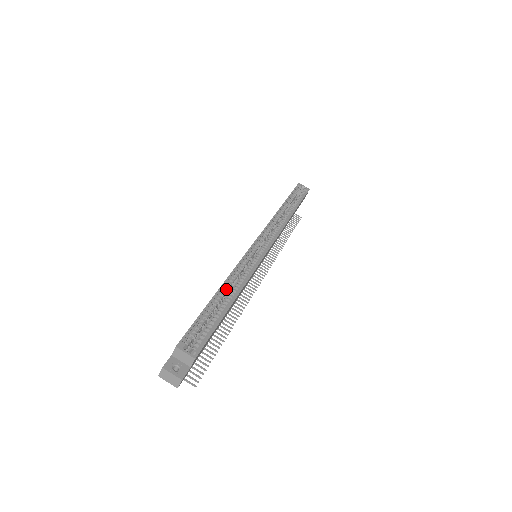
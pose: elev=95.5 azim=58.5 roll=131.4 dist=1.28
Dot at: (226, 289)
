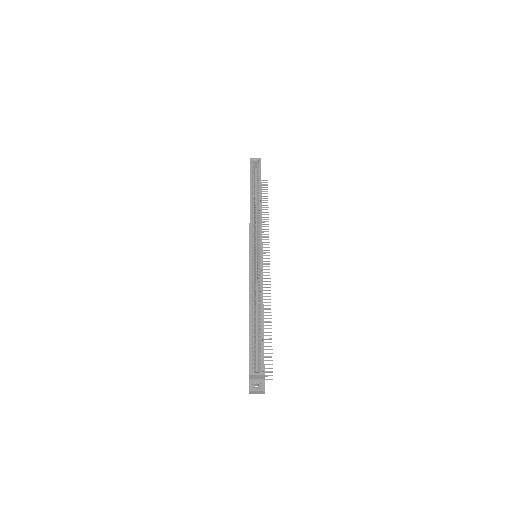
Dot at: (253, 307)
